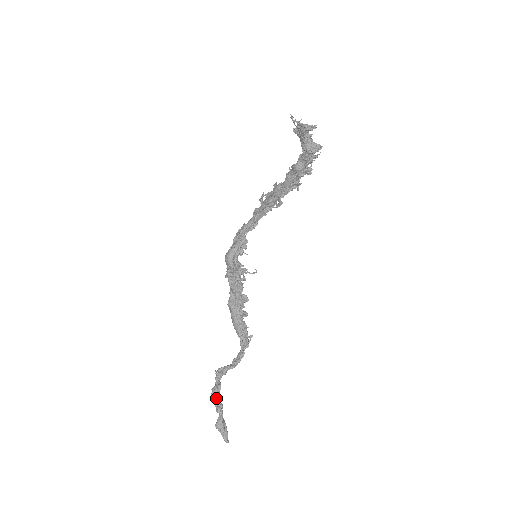
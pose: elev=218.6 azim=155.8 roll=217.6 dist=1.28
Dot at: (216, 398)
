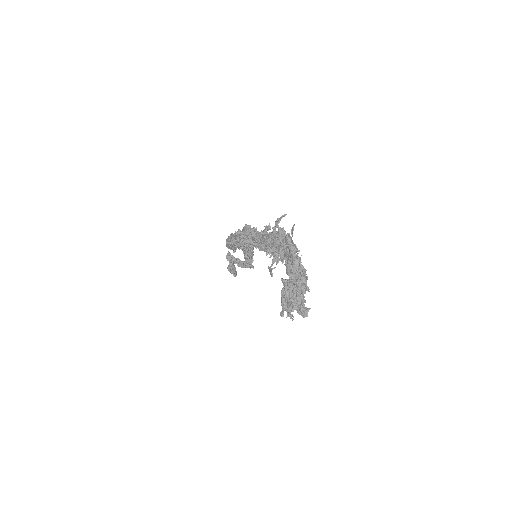
Dot at: occluded
